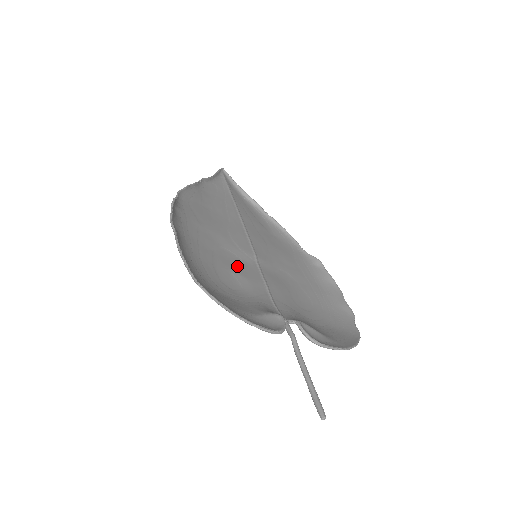
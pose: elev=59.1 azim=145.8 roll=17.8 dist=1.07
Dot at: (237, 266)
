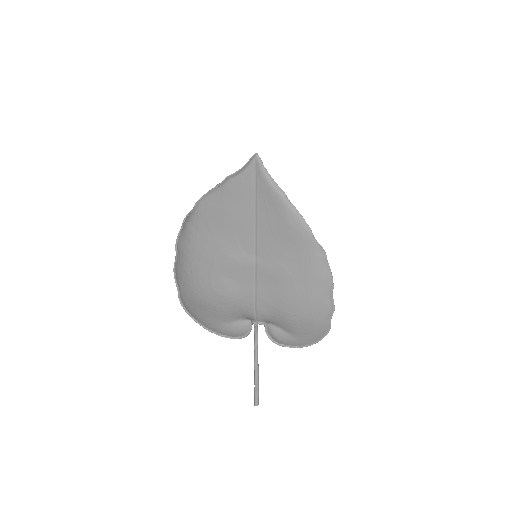
Dot at: (233, 270)
